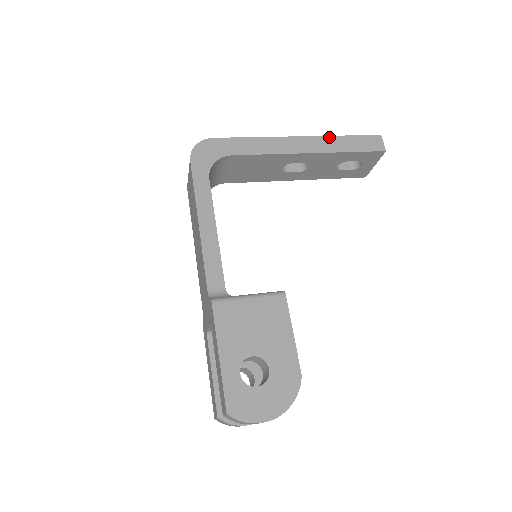
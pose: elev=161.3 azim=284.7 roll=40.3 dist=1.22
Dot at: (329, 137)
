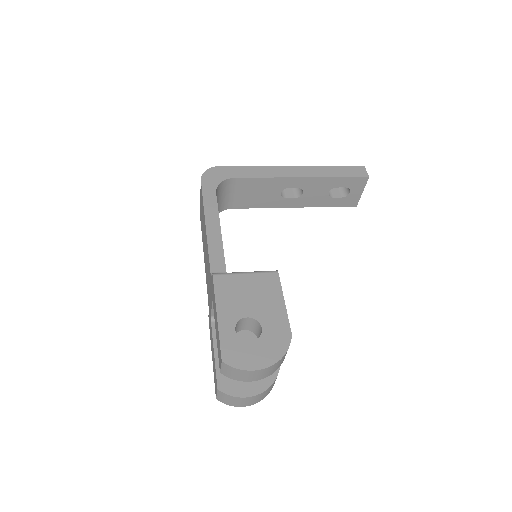
Dot at: (319, 167)
